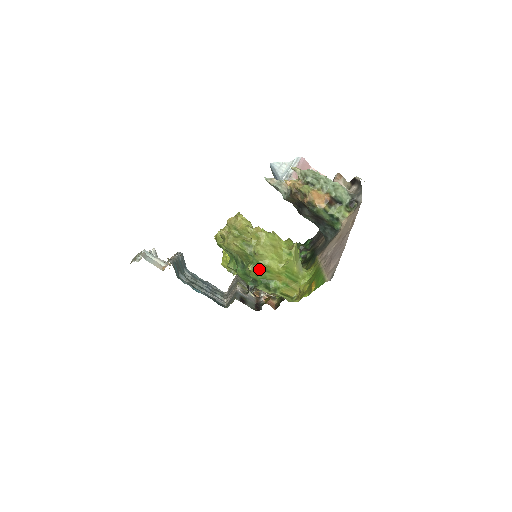
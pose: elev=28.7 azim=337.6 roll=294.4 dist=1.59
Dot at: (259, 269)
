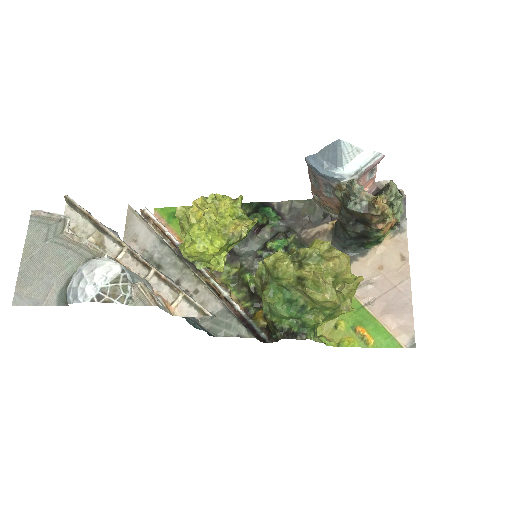
Dot at: (326, 319)
